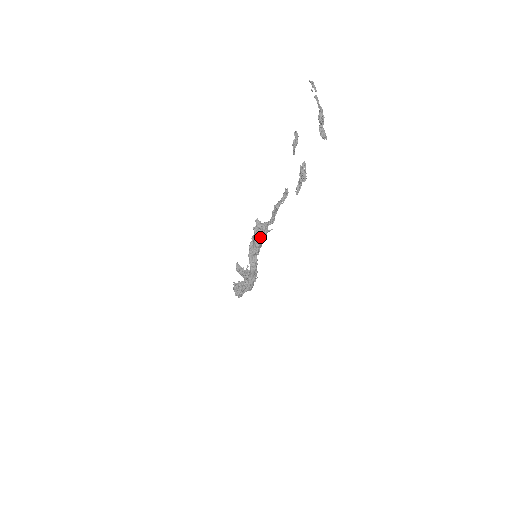
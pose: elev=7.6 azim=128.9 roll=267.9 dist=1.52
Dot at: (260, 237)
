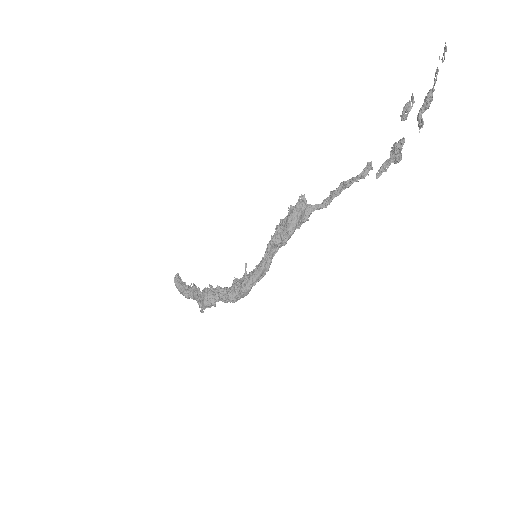
Dot at: (298, 222)
